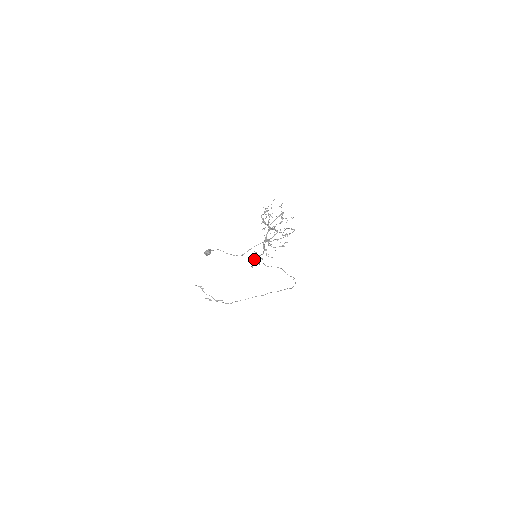
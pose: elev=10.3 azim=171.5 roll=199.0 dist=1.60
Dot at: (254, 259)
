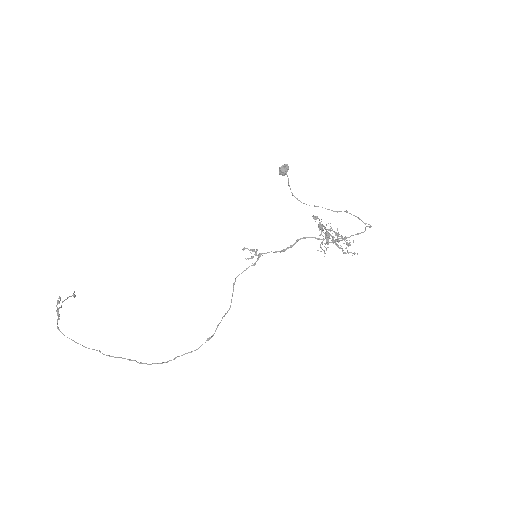
Dot at: (255, 251)
